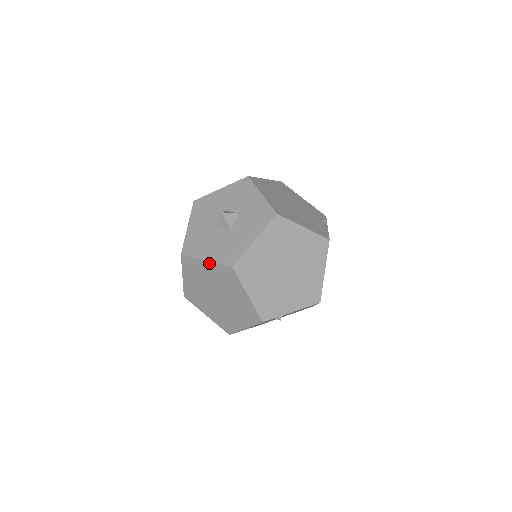
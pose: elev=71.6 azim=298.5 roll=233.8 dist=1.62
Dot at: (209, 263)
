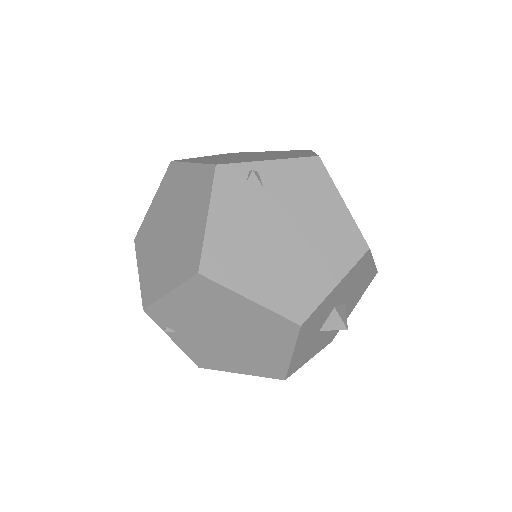
Dot at: (155, 198)
